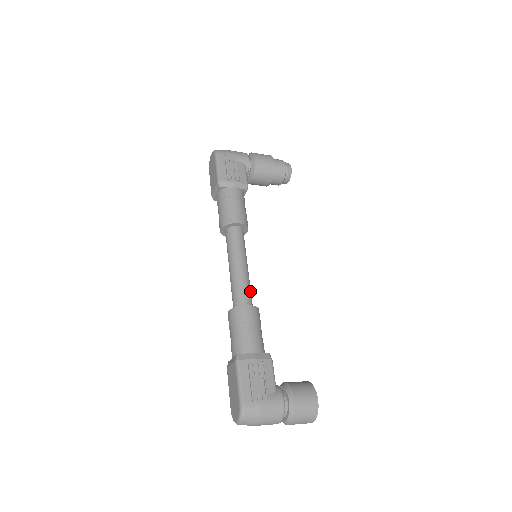
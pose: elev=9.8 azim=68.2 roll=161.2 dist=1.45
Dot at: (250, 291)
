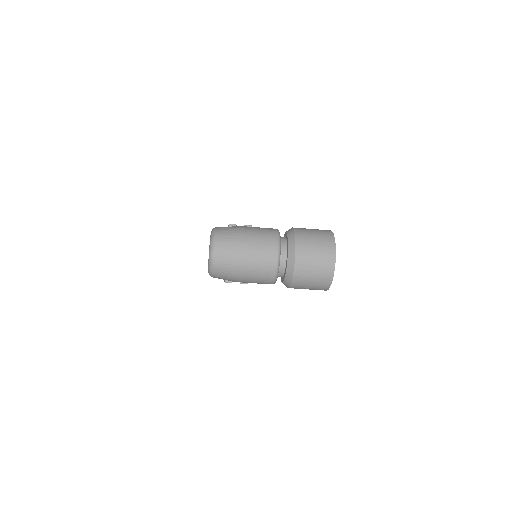
Dot at: occluded
